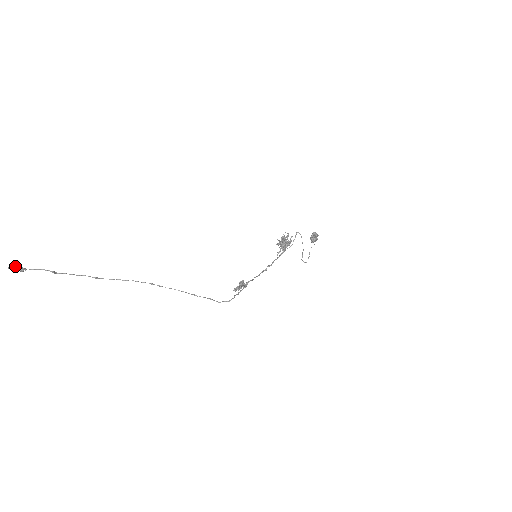
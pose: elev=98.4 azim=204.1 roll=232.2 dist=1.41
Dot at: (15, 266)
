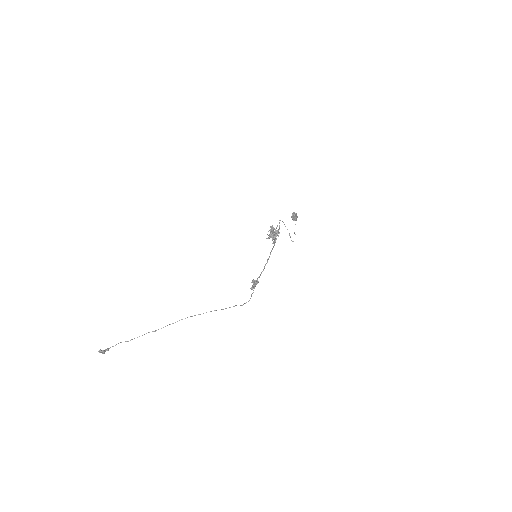
Dot at: (102, 350)
